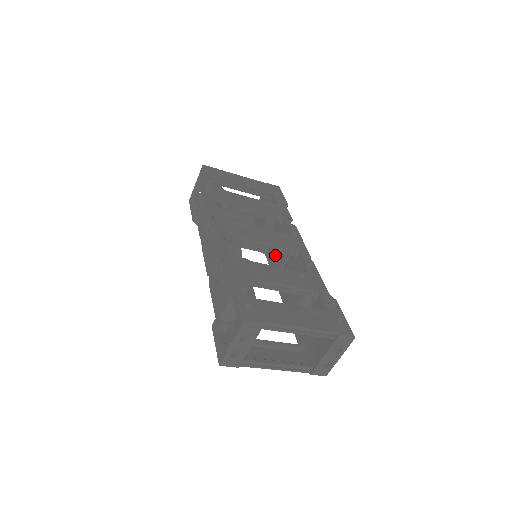
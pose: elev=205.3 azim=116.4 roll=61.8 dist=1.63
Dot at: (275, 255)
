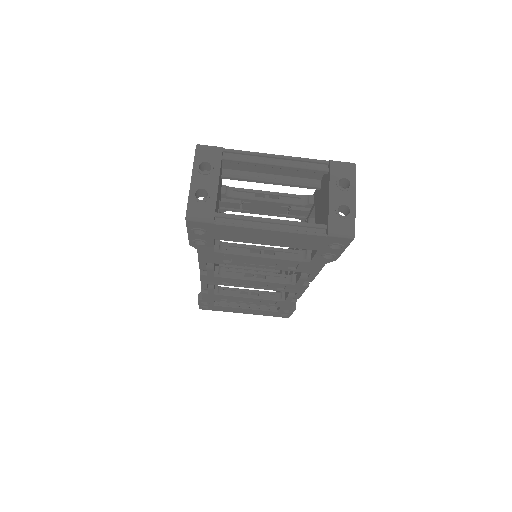
Dot at: occluded
